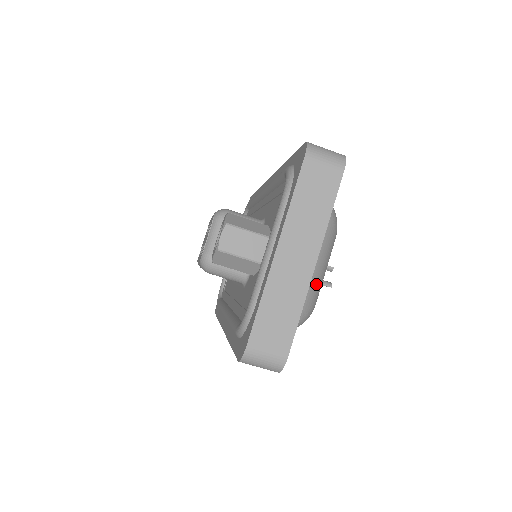
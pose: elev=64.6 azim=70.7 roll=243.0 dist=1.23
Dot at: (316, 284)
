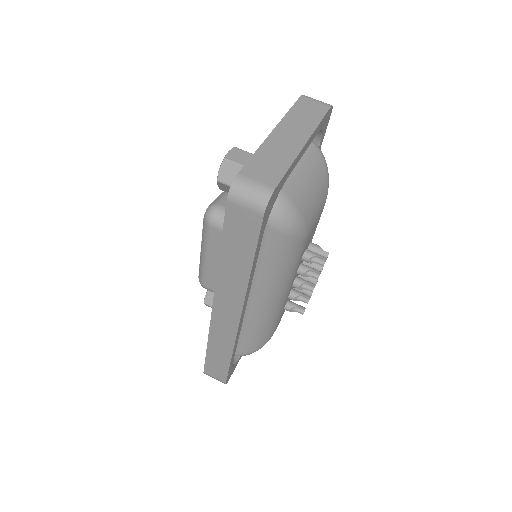
Dot at: (308, 195)
